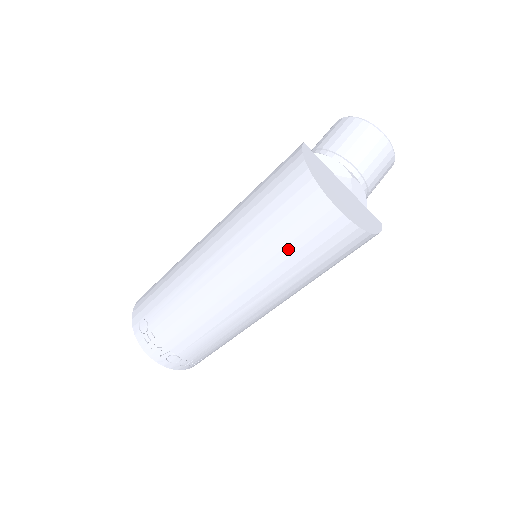
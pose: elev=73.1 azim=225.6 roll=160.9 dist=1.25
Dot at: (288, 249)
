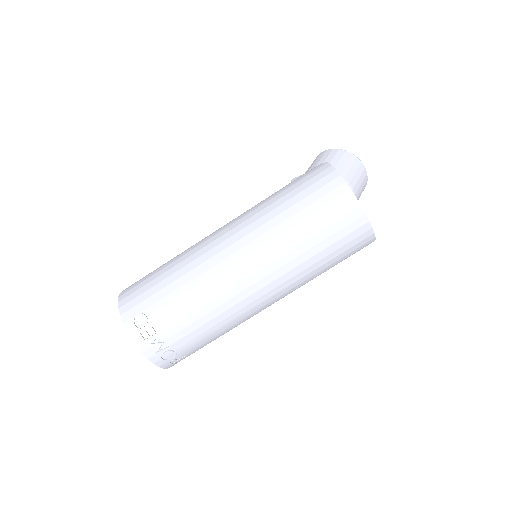
Dot at: (319, 247)
